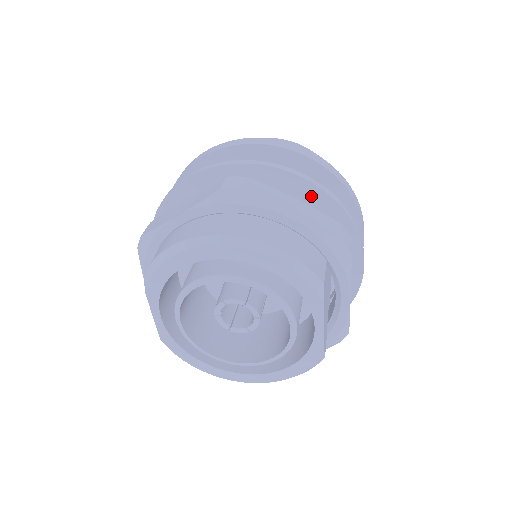
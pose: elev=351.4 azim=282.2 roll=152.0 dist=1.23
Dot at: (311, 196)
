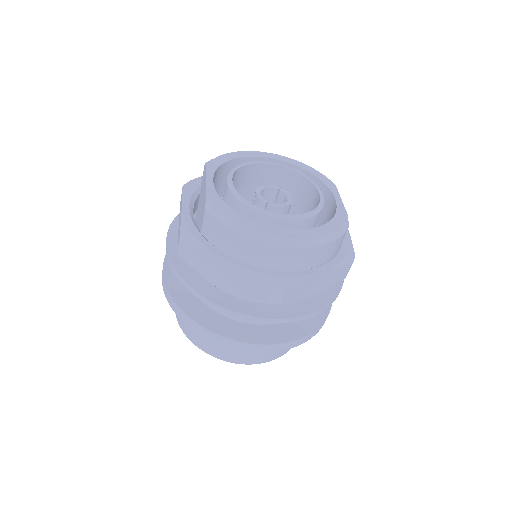
Dot at: occluded
